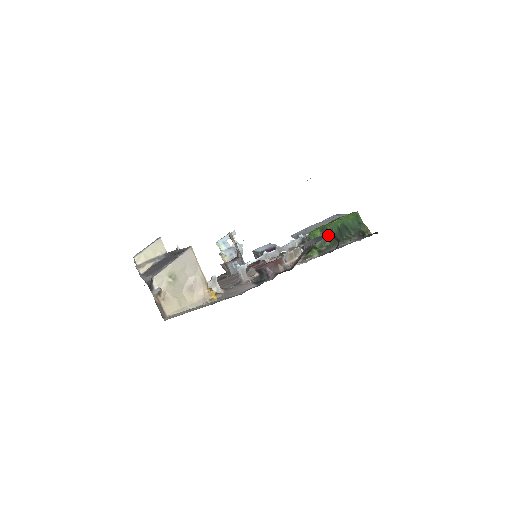
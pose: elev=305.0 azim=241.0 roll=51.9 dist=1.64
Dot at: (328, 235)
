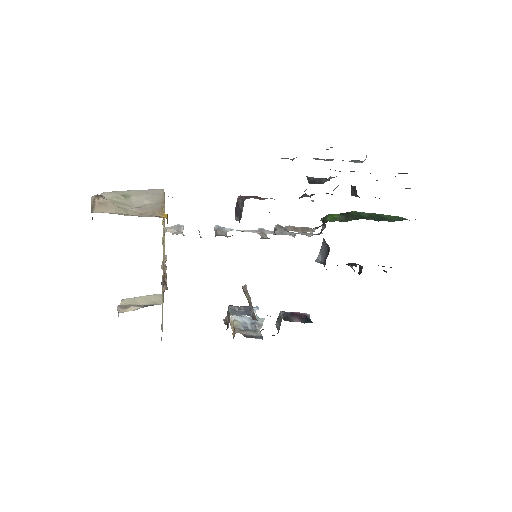
Dot at: (352, 215)
